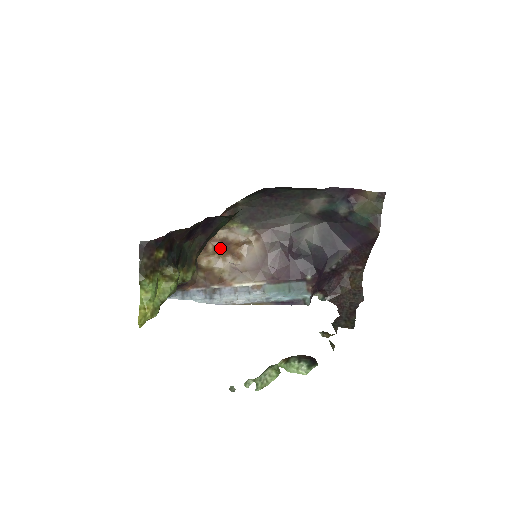
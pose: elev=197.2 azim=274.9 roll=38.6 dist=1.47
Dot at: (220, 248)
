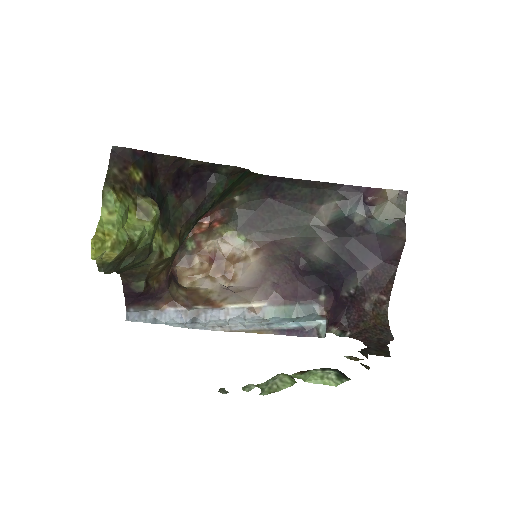
Dot at: (209, 263)
